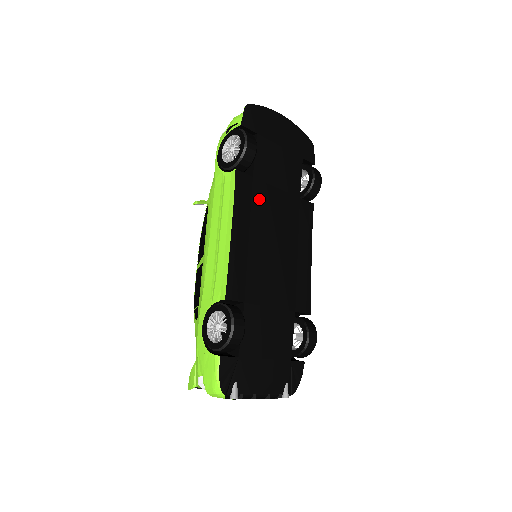
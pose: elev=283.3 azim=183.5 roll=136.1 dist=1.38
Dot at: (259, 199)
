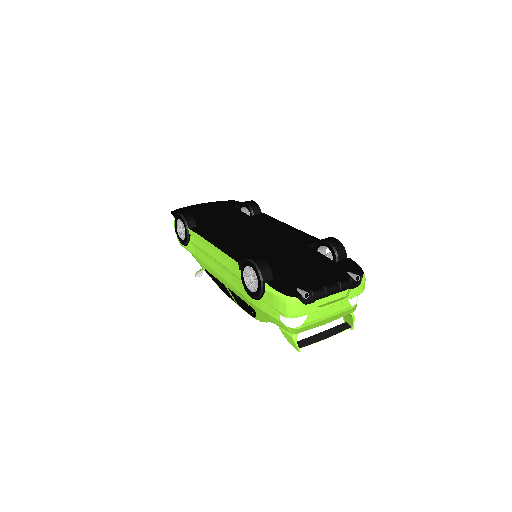
Dot at: (219, 229)
